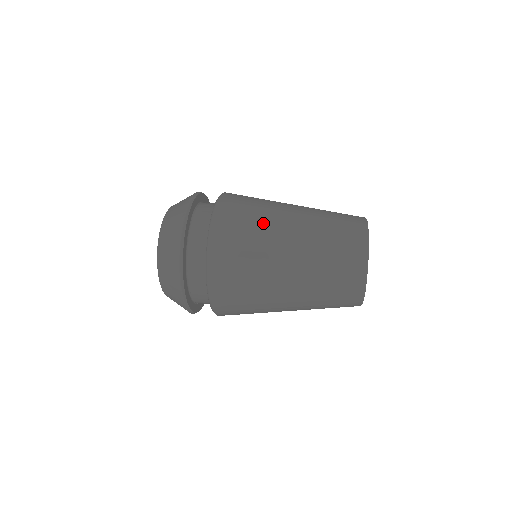
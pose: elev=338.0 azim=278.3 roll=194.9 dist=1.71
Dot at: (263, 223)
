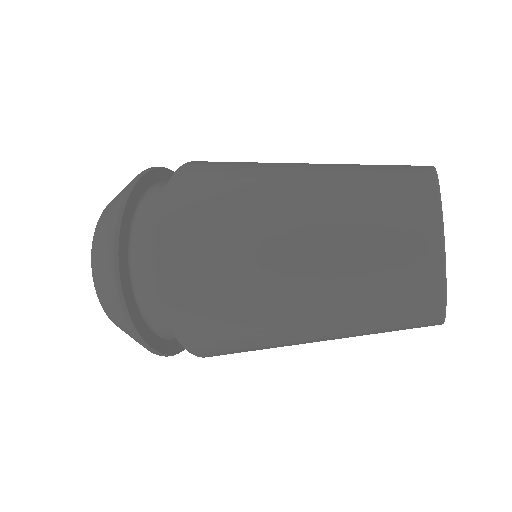
Dot at: (249, 177)
